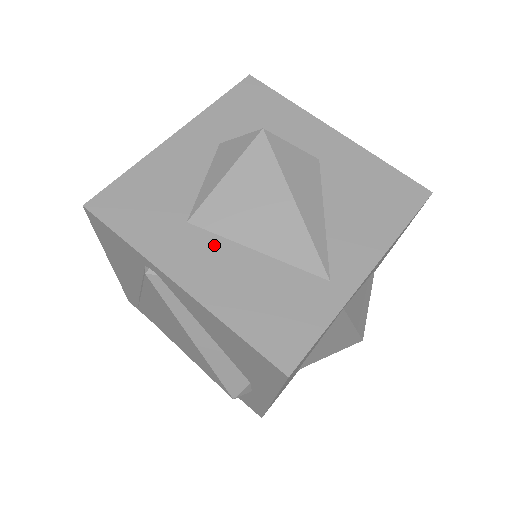
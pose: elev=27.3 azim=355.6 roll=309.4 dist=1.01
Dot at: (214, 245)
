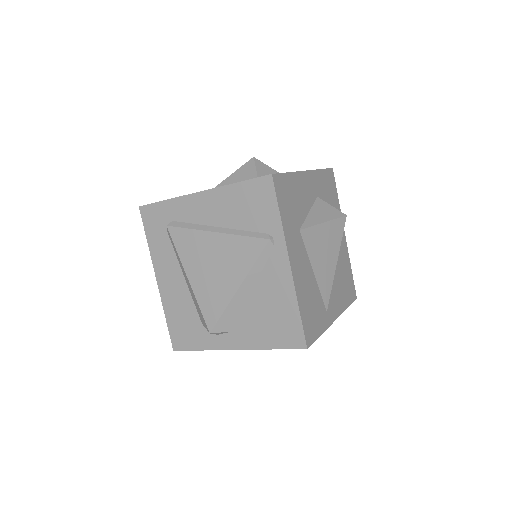
Dot at: (304, 254)
